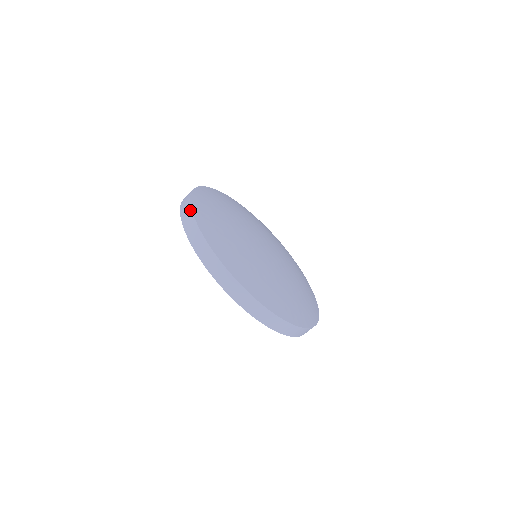
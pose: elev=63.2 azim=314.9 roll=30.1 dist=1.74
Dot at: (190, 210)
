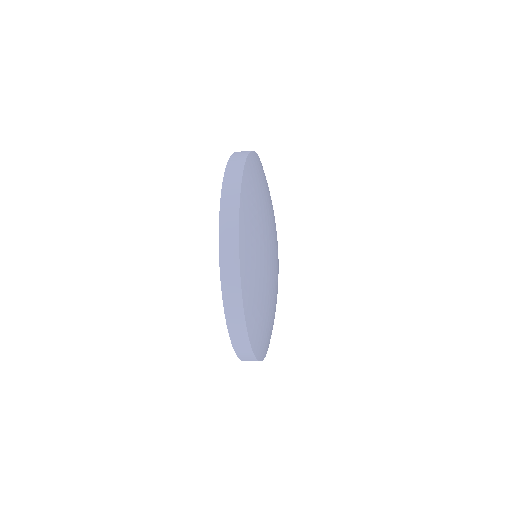
Dot at: (248, 343)
